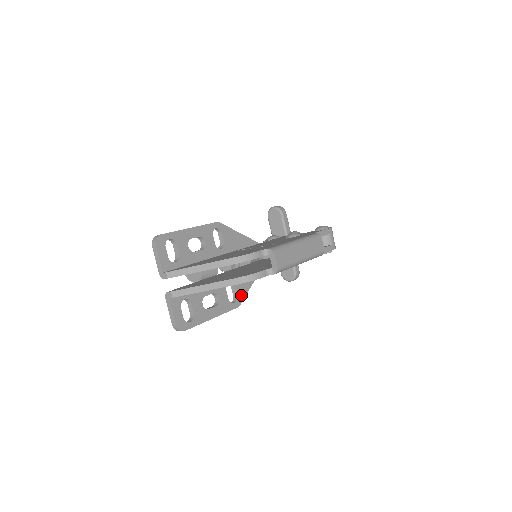
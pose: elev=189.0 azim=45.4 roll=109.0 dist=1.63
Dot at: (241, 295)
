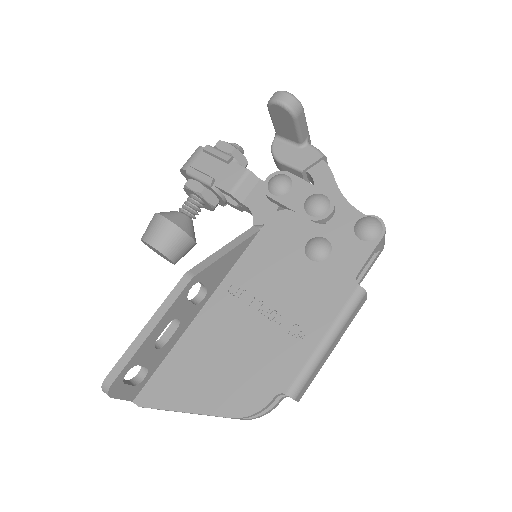
Dot at: occluded
